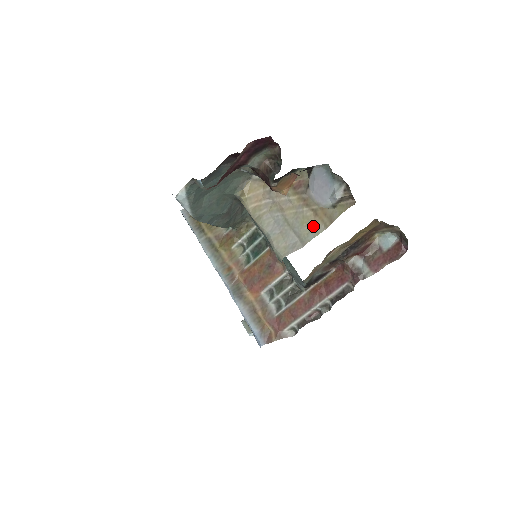
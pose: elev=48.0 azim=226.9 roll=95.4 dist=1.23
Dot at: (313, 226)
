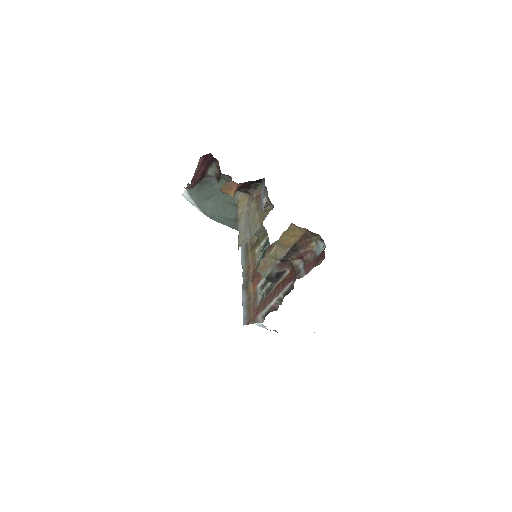
Dot at: (256, 225)
